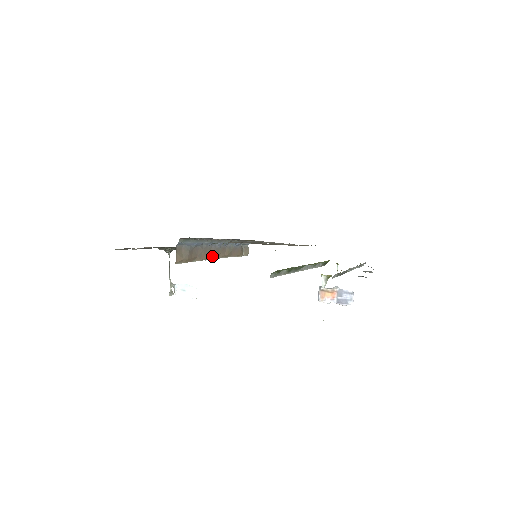
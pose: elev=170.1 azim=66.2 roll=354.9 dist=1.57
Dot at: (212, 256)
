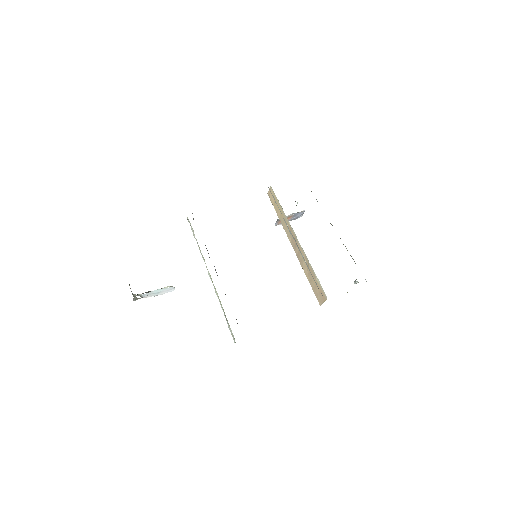
Dot at: occluded
